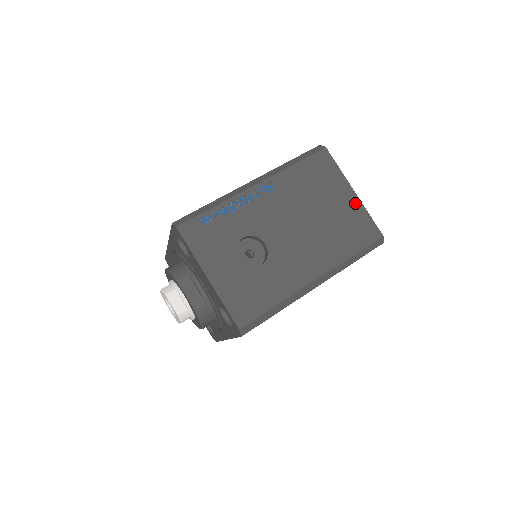
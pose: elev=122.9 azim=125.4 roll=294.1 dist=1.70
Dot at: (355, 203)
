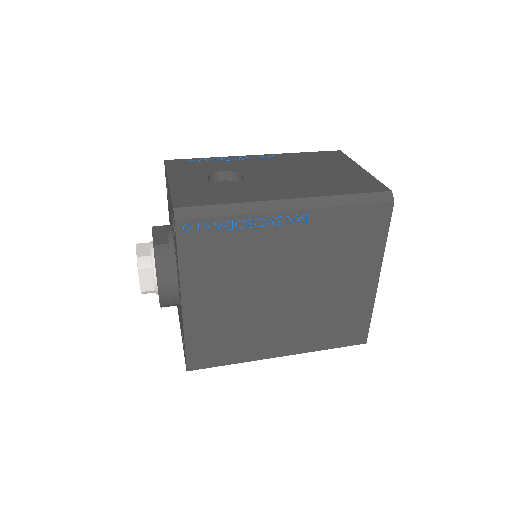
Dot at: (361, 173)
